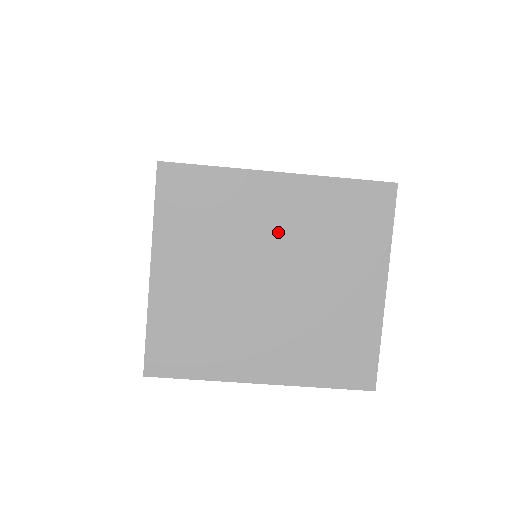
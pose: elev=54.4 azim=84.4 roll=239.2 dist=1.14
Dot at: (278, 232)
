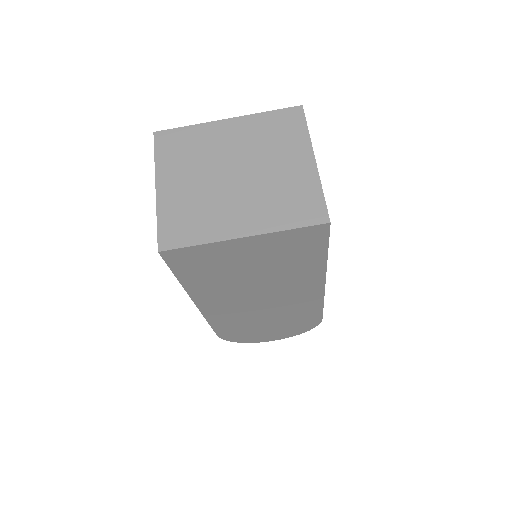
Dot at: (234, 147)
